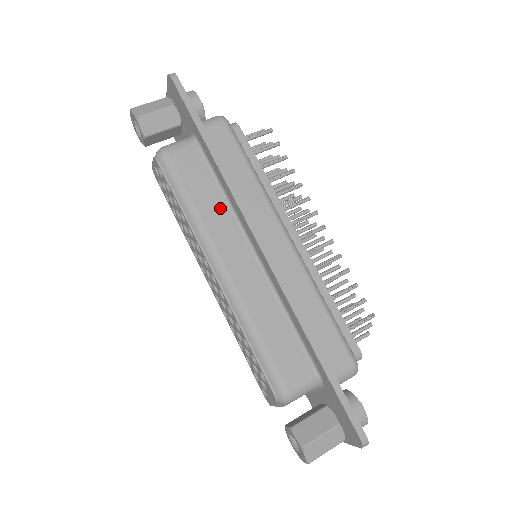
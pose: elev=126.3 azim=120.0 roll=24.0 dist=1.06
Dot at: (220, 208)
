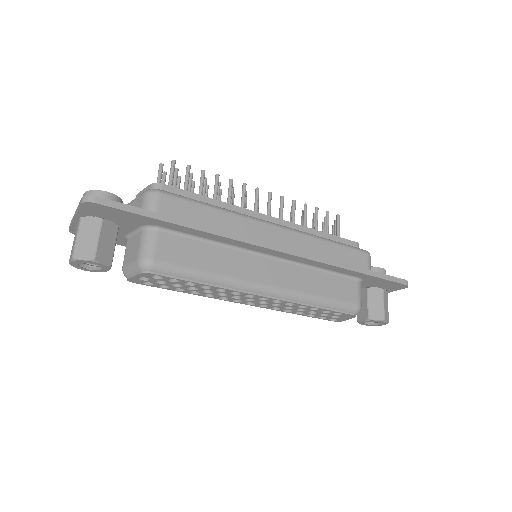
Dot at: (224, 255)
